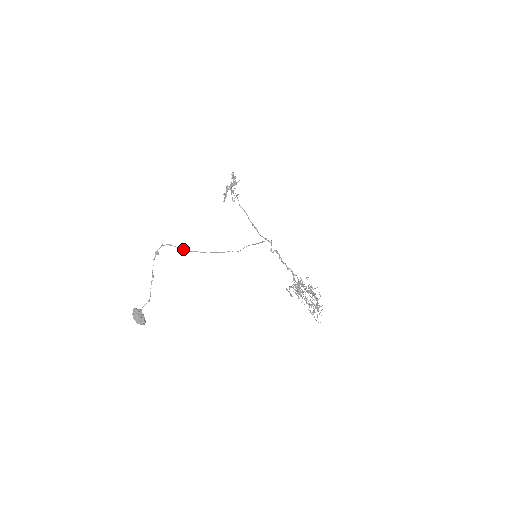
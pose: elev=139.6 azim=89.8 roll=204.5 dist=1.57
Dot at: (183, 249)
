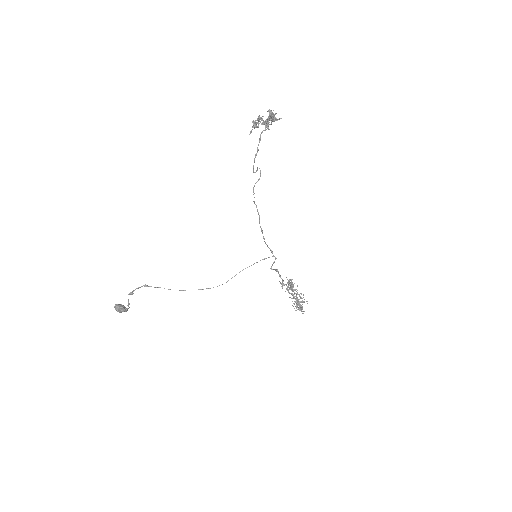
Dot at: occluded
